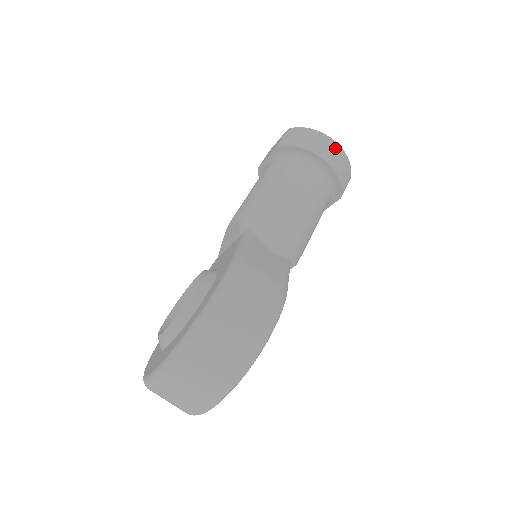
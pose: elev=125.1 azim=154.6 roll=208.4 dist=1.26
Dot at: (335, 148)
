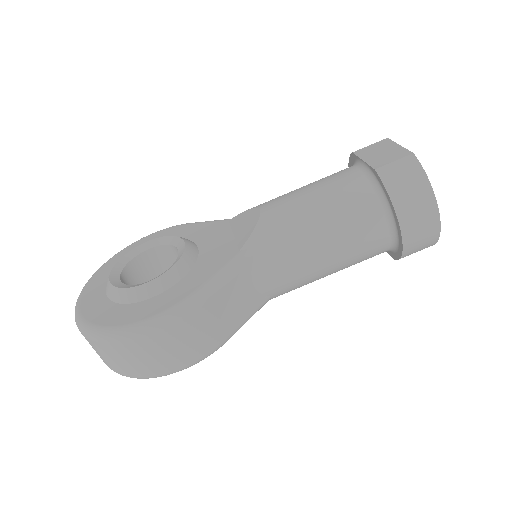
Dot at: (431, 225)
